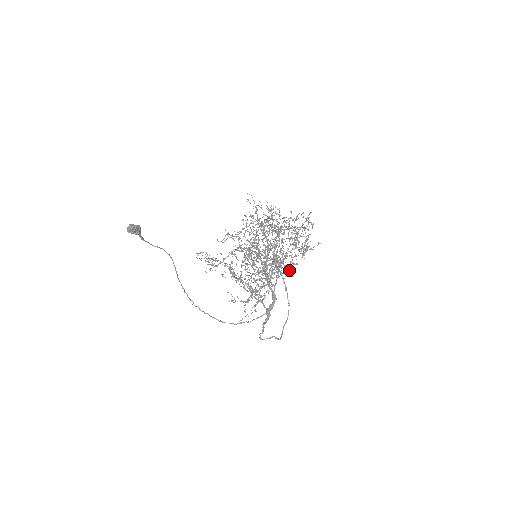
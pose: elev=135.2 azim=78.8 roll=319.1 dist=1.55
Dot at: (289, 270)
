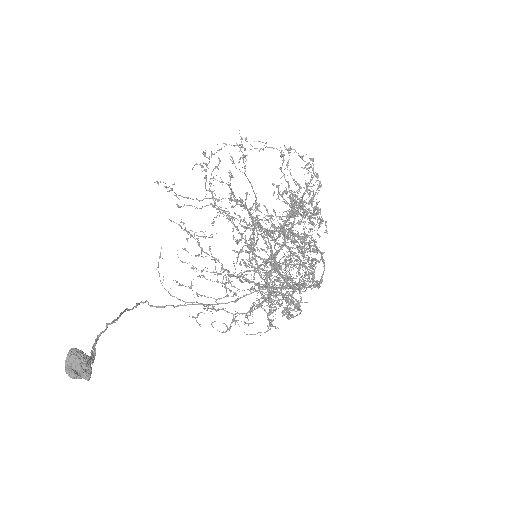
Dot at: occluded
